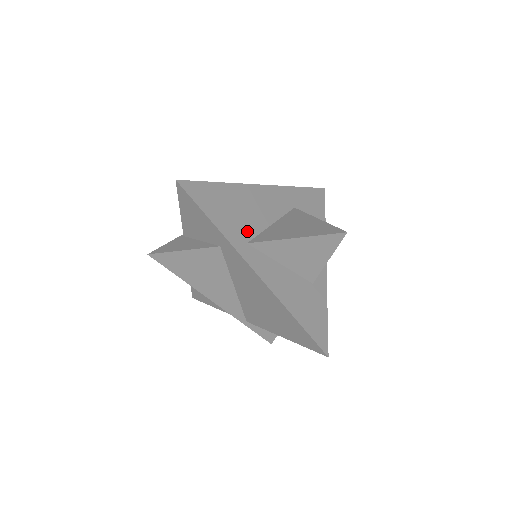
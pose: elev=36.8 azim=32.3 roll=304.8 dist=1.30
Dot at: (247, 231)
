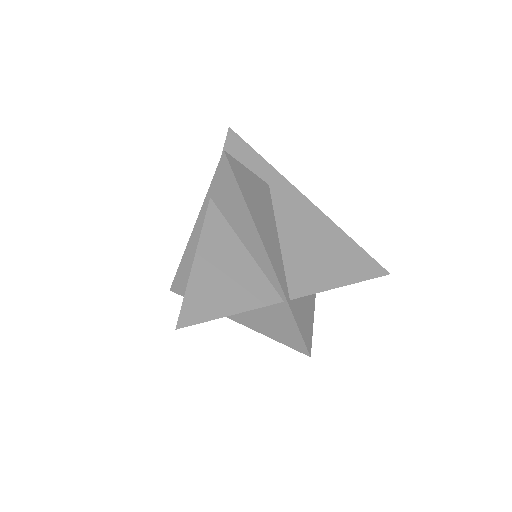
Dot at: occluded
